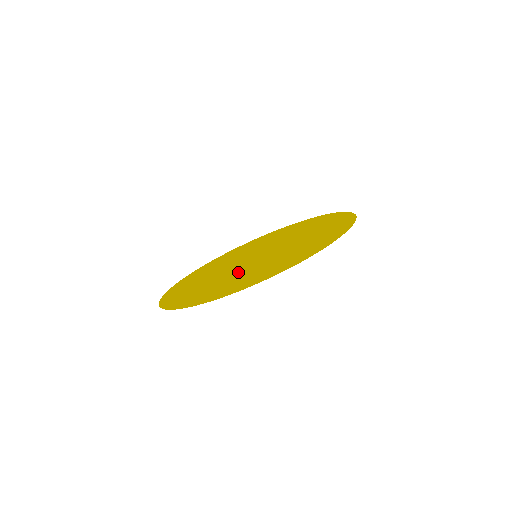
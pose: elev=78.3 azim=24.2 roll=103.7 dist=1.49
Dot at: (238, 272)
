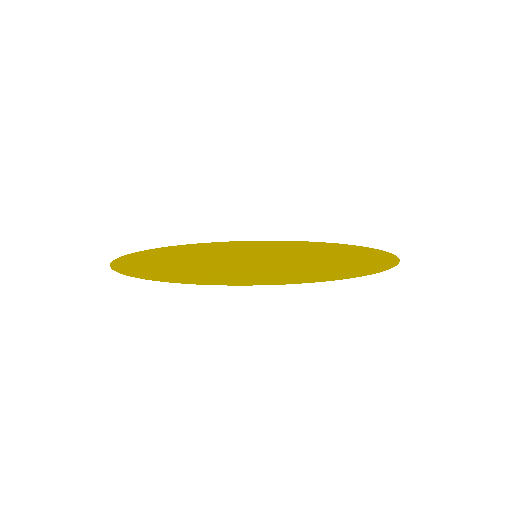
Dot at: (211, 262)
